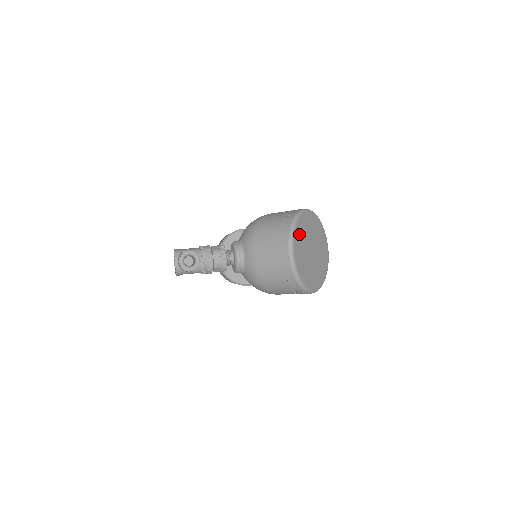
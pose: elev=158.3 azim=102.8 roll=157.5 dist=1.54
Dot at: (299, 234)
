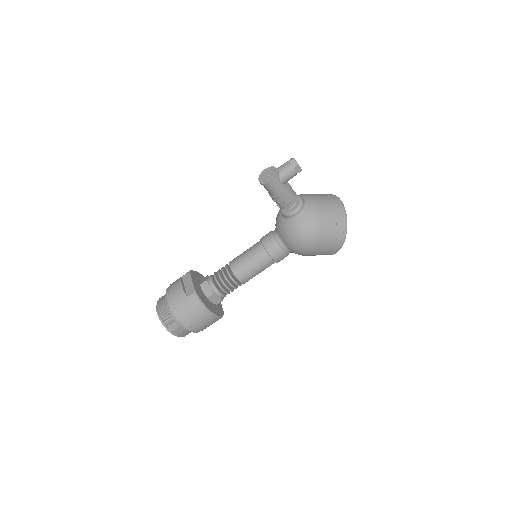
Dot at: occluded
